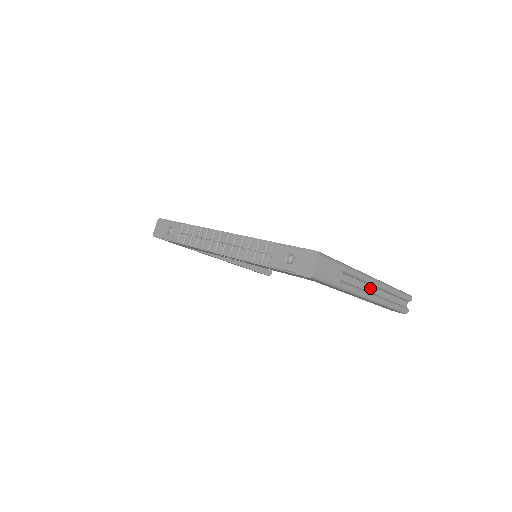
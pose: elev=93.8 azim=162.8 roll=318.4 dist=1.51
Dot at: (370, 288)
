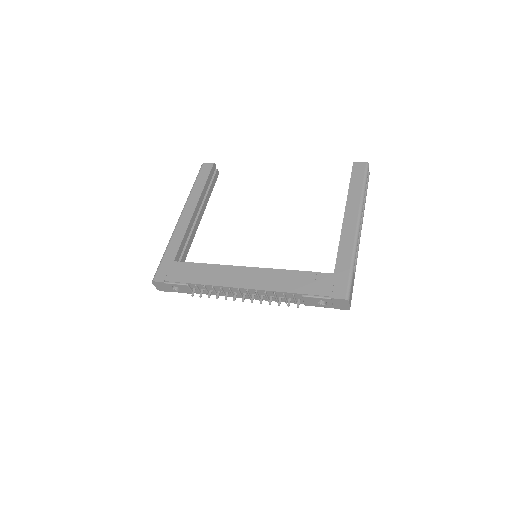
Dot at: occluded
